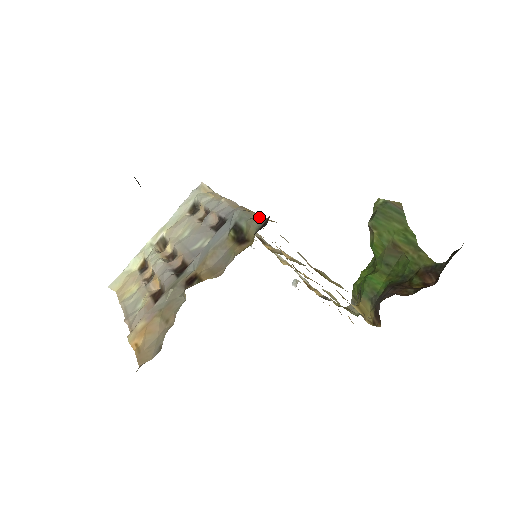
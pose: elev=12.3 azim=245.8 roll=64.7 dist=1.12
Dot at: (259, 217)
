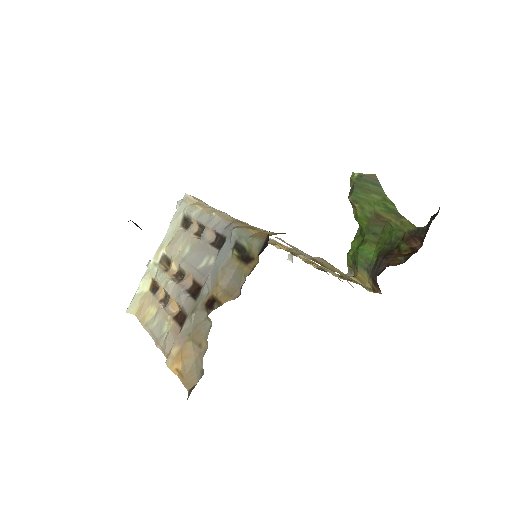
Dot at: (256, 232)
